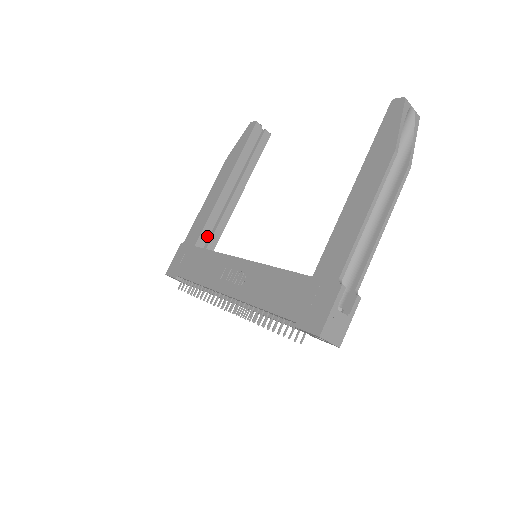
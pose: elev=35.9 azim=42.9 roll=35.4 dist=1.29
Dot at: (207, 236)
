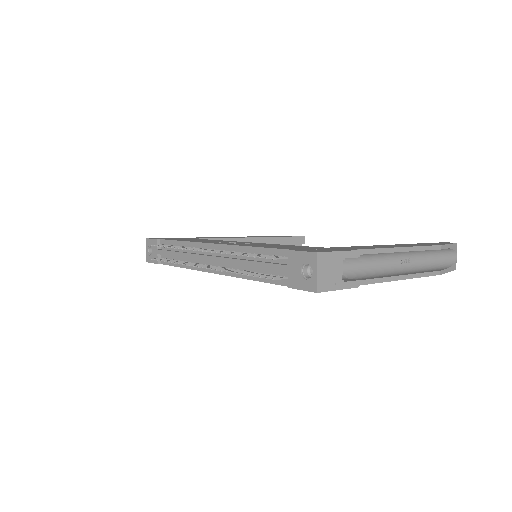
Dot at: occluded
